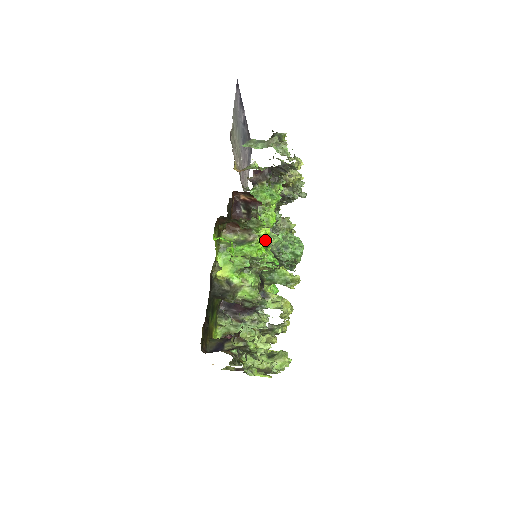
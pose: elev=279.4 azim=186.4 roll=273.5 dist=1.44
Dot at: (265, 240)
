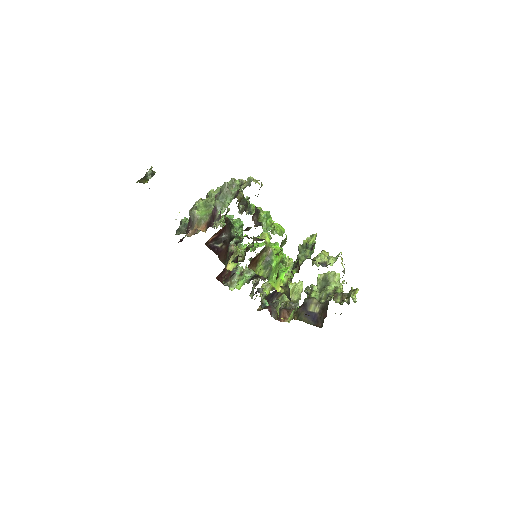
Dot at: occluded
